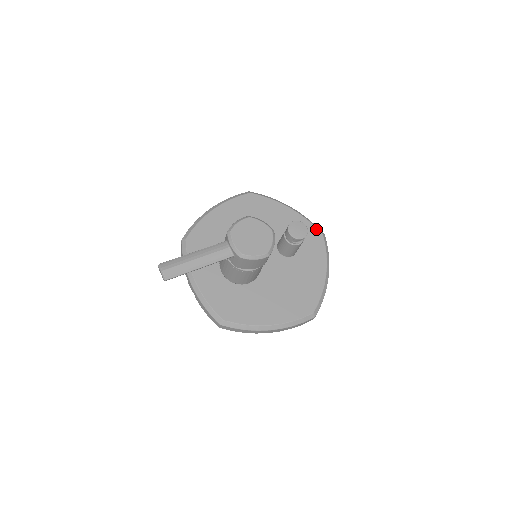
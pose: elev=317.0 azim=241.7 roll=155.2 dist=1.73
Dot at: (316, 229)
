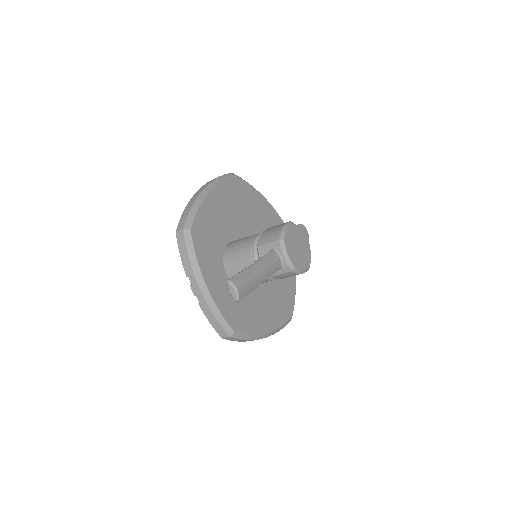
Dot at: occluded
